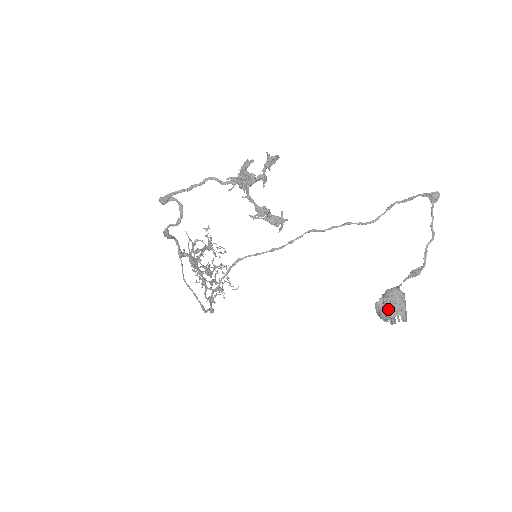
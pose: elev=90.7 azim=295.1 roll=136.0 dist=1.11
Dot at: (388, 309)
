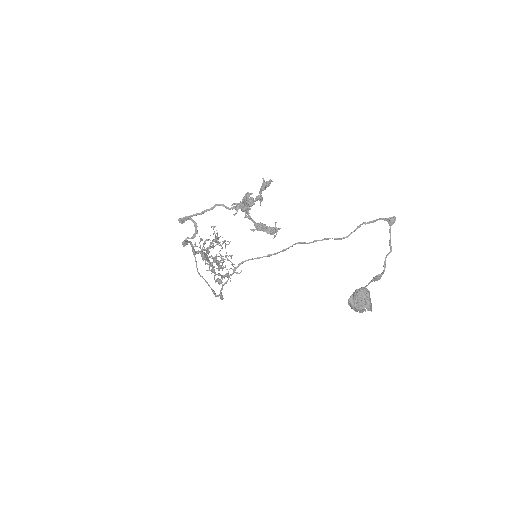
Dot at: (357, 304)
